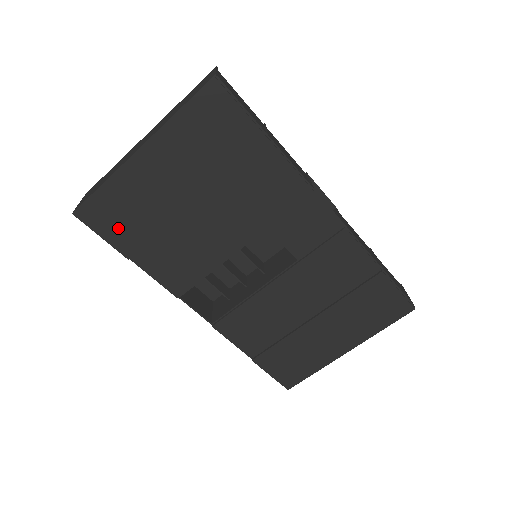
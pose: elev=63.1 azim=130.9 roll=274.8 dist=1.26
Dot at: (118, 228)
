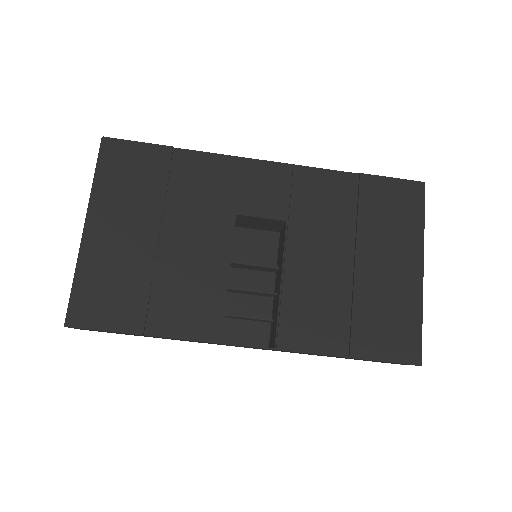
Dot at: (113, 309)
